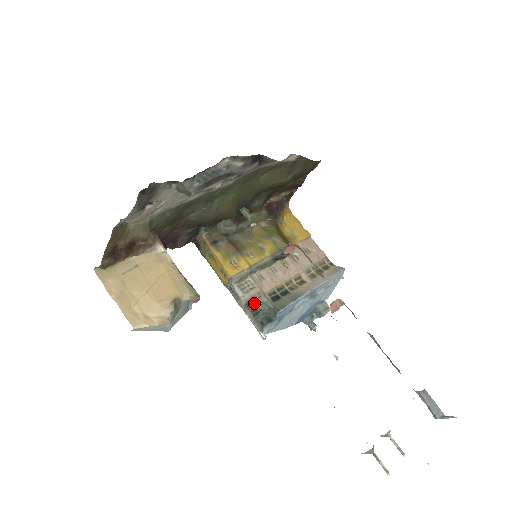
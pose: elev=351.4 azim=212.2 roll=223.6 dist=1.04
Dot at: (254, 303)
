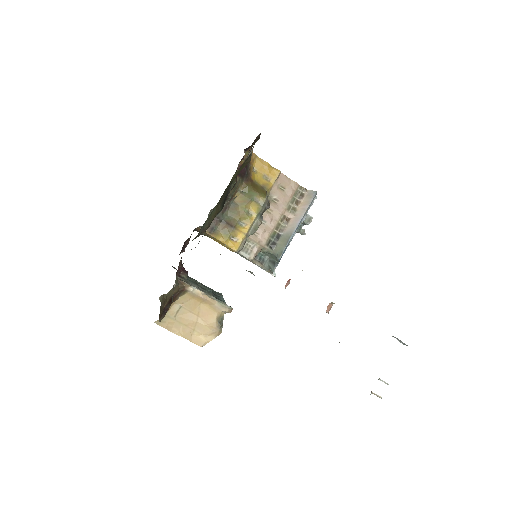
Dot at: (258, 254)
